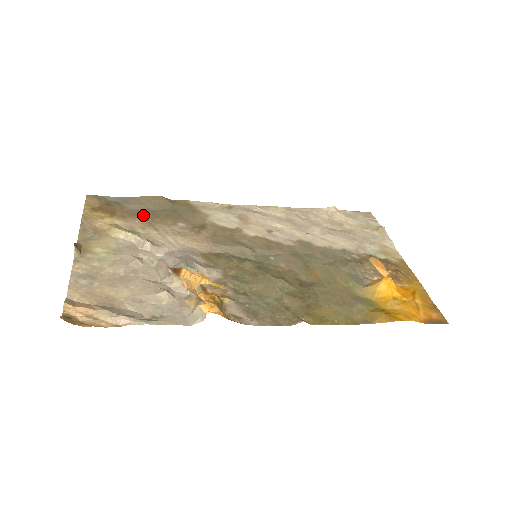
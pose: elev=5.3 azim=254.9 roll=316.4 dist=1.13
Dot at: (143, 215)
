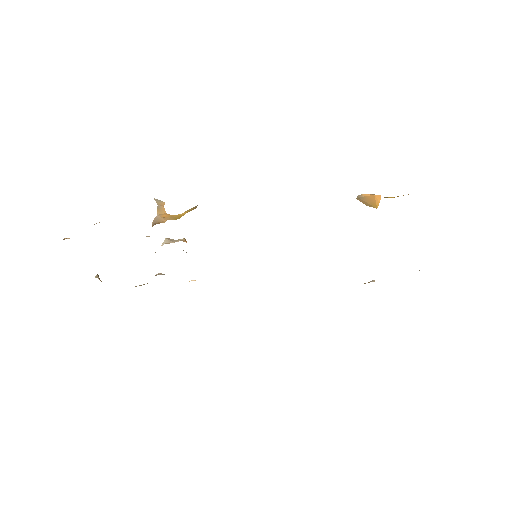
Dot at: occluded
